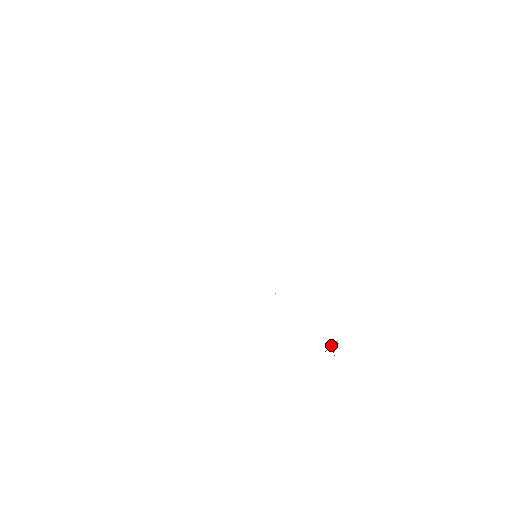
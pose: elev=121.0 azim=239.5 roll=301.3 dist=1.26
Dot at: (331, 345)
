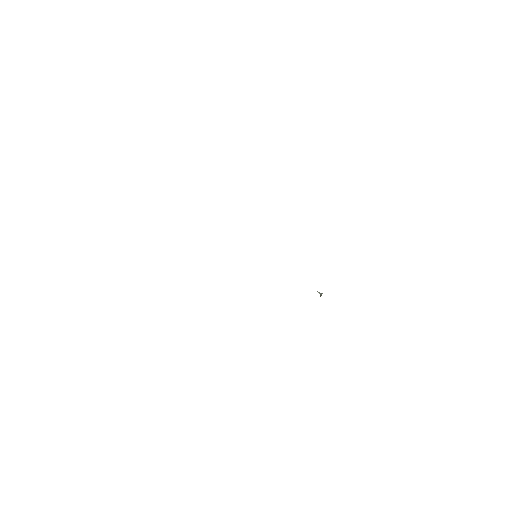
Dot at: occluded
